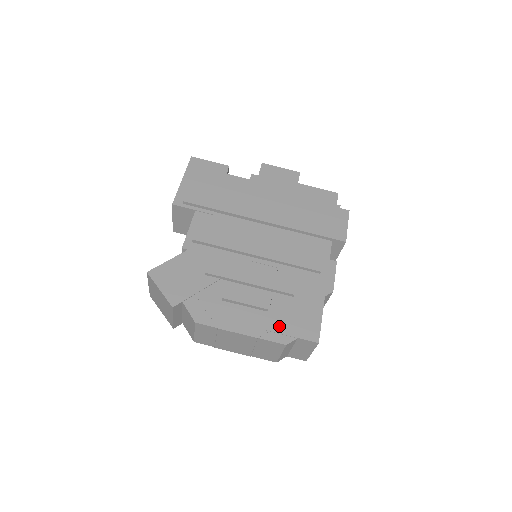
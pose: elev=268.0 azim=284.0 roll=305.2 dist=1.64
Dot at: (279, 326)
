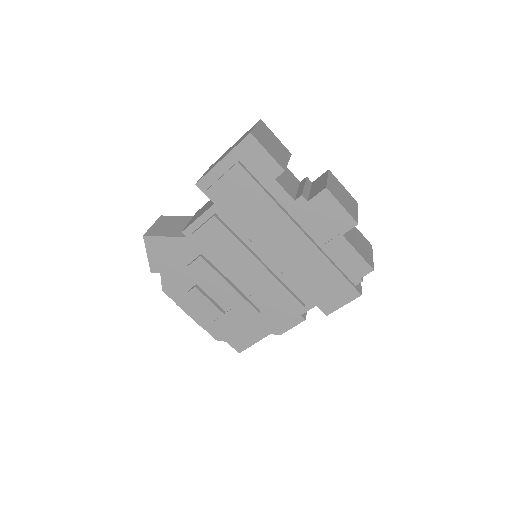
Dot at: (220, 329)
